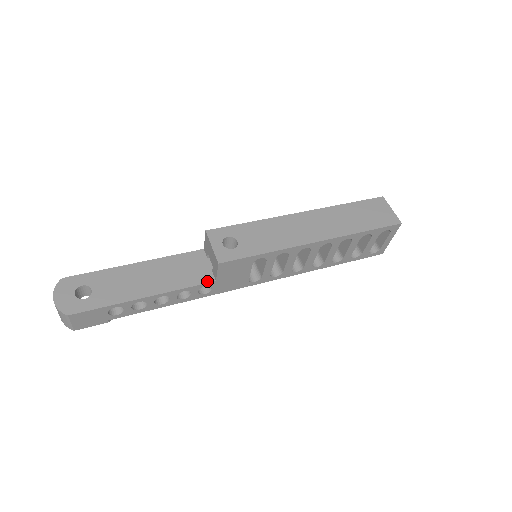
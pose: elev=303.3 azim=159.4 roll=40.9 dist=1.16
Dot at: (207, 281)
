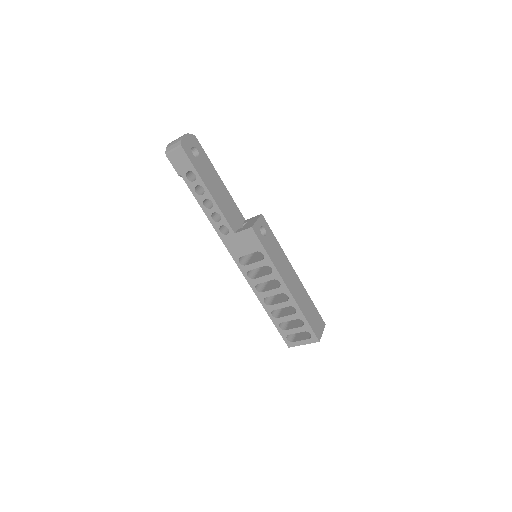
Dot at: (232, 228)
